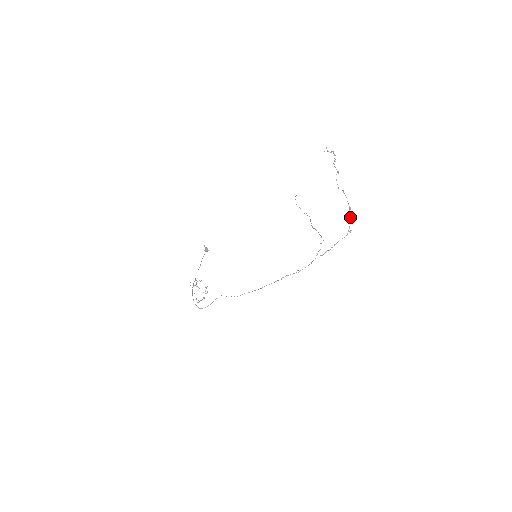
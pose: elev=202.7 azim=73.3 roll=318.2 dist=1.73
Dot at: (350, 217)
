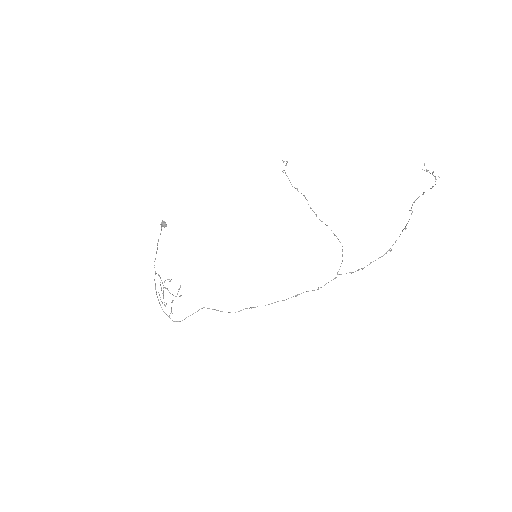
Dot at: (399, 236)
